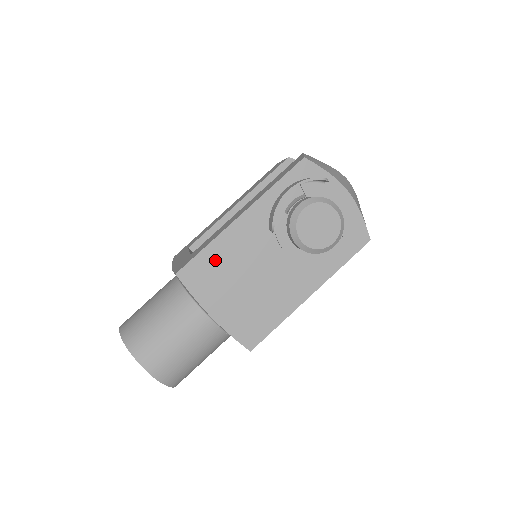
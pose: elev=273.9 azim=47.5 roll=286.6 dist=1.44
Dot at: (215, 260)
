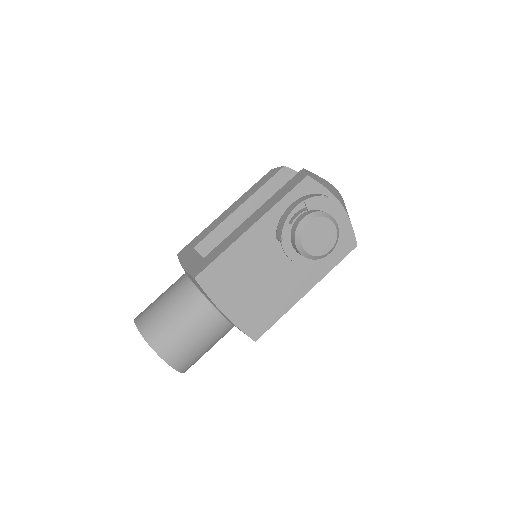
Dot at: (229, 265)
